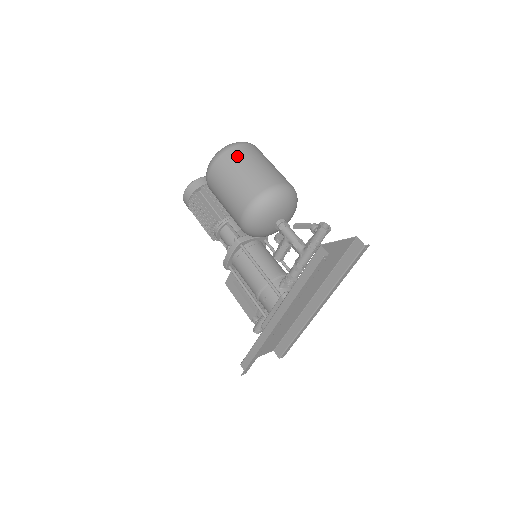
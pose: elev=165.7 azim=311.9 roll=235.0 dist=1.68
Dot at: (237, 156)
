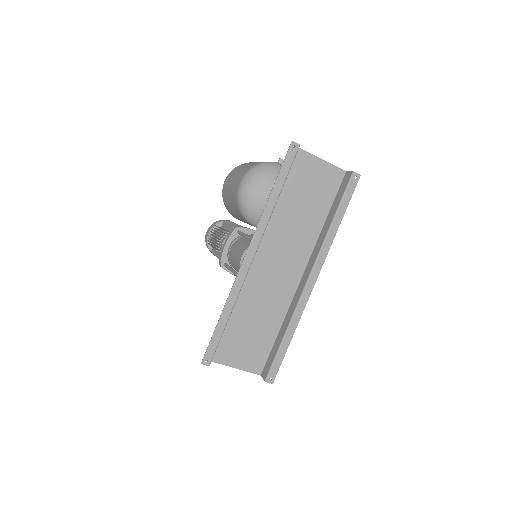
Dot at: (250, 162)
